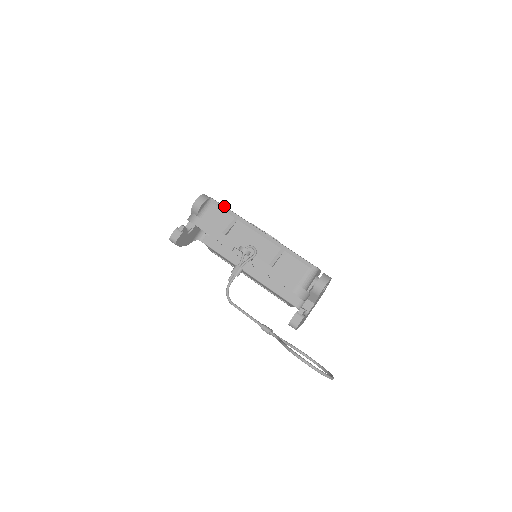
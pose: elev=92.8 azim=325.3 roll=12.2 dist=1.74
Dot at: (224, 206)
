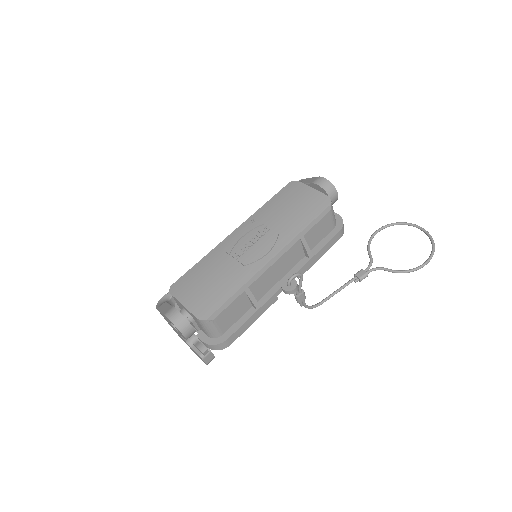
Dot at: (224, 304)
